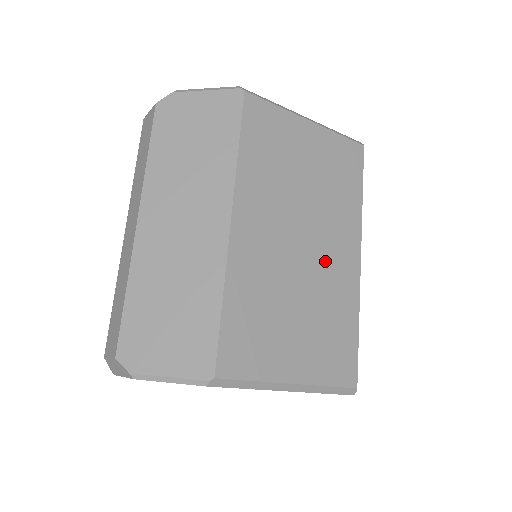
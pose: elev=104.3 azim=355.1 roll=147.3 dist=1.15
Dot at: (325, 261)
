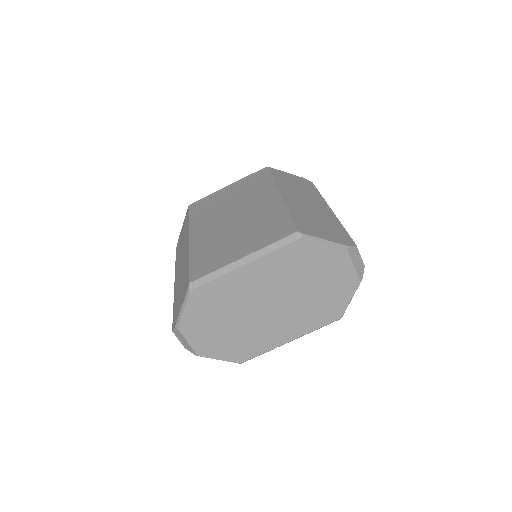
Dot at: (252, 211)
